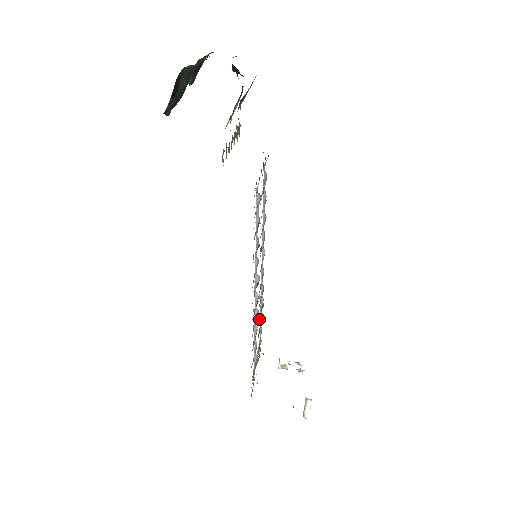
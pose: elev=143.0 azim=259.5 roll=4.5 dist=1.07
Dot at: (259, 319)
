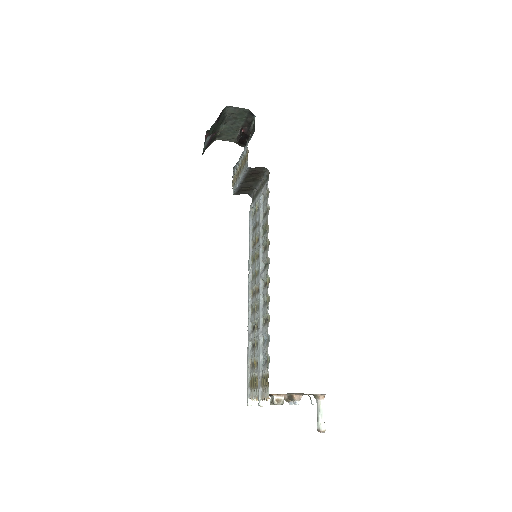
Dot at: occluded
